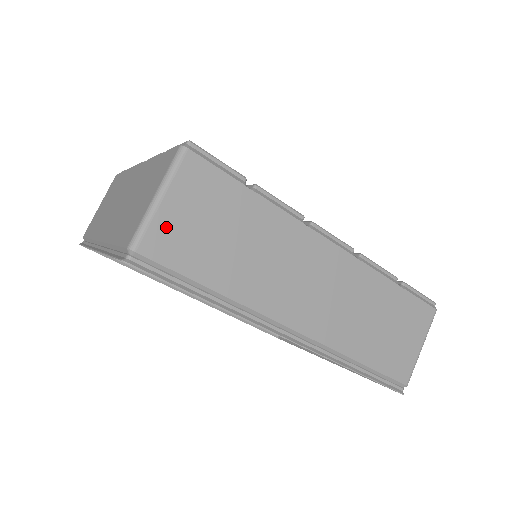
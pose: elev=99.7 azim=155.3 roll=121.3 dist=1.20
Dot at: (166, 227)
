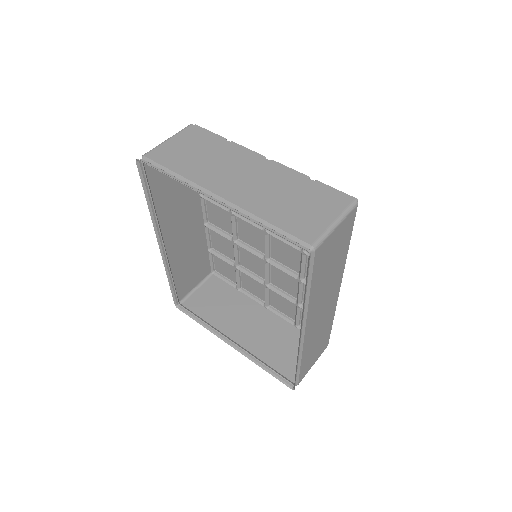
Dot at: (328, 244)
